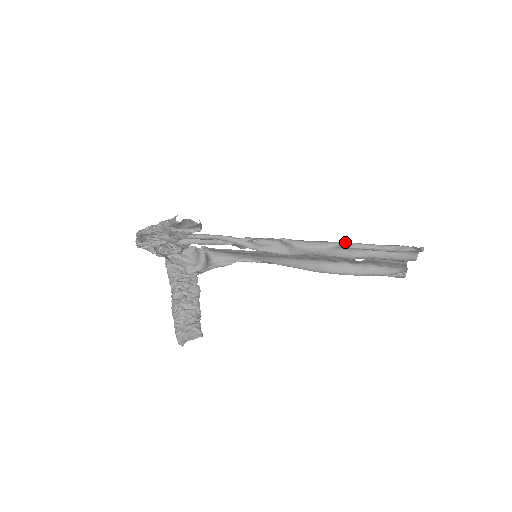
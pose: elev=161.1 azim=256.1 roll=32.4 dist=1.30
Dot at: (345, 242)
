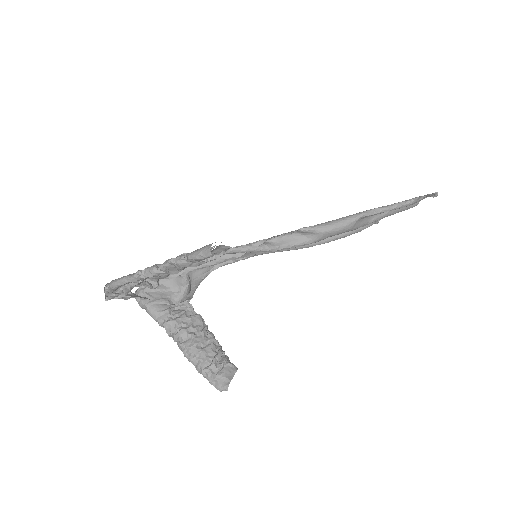
Dot at: (367, 211)
